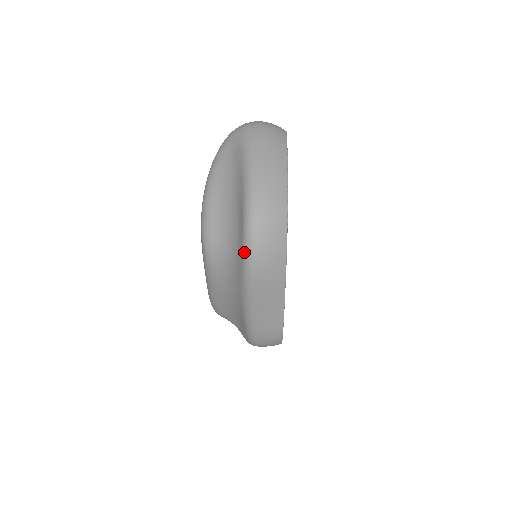
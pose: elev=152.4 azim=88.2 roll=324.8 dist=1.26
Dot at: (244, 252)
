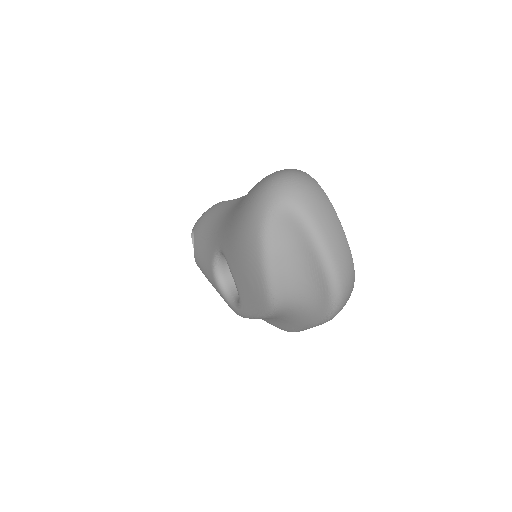
Dot at: (329, 313)
